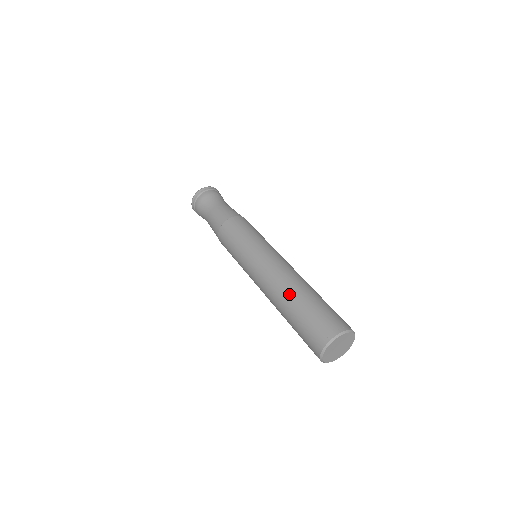
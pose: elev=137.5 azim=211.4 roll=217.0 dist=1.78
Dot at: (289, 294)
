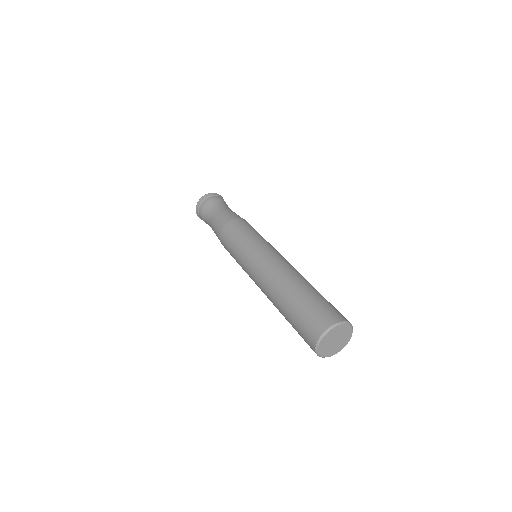
Dot at: (280, 294)
